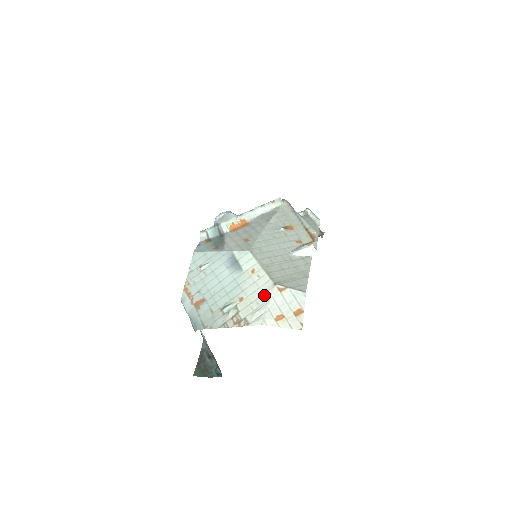
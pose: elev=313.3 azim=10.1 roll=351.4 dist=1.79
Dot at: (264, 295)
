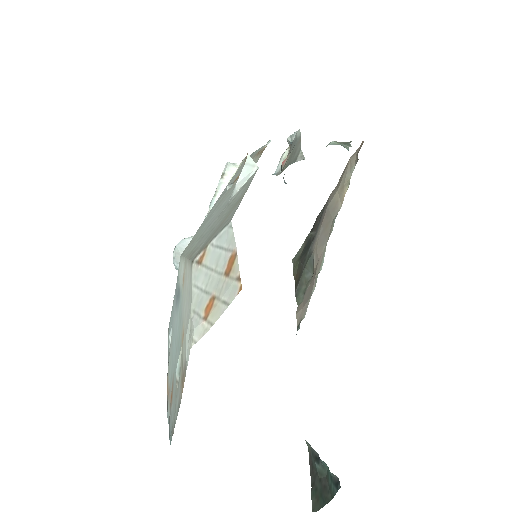
Dot at: (189, 296)
